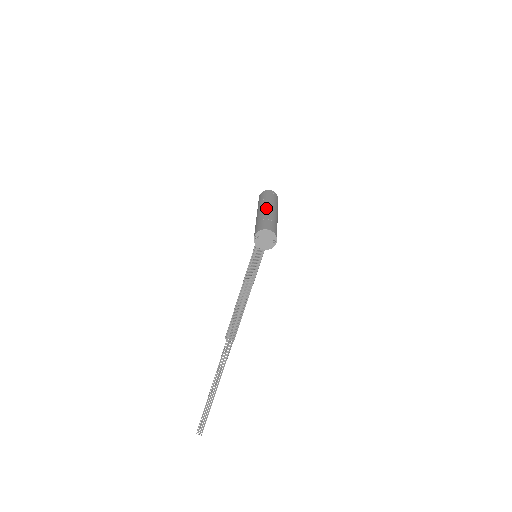
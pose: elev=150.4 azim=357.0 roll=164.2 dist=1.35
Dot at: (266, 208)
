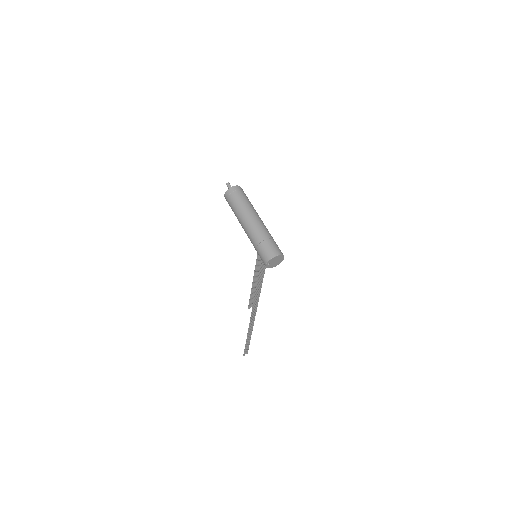
Dot at: (251, 222)
